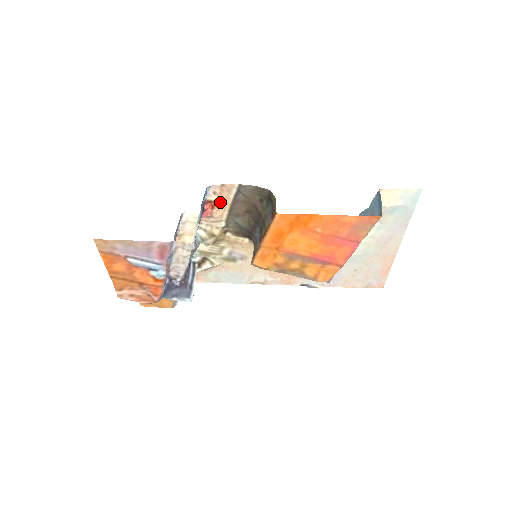
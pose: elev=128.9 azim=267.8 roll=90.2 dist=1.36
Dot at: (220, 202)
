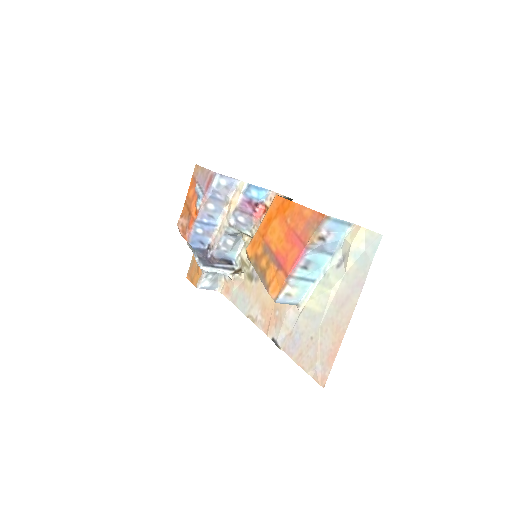
Dot at: occluded
